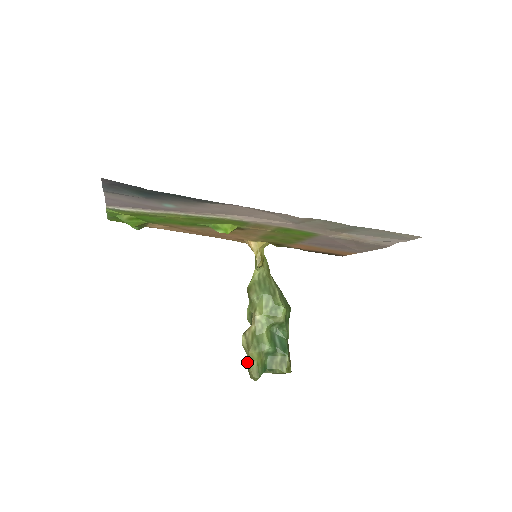
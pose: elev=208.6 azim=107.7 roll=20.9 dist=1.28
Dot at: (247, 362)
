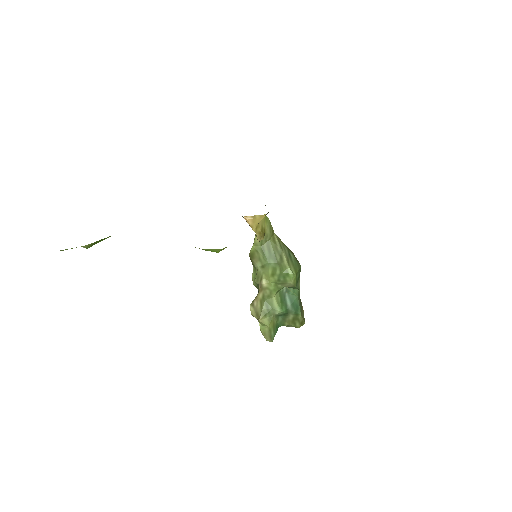
Dot at: occluded
